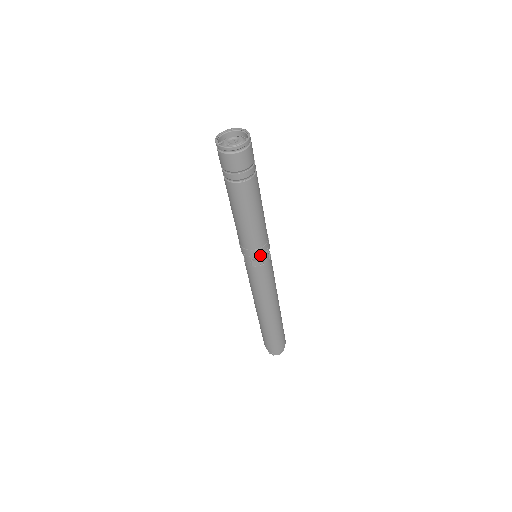
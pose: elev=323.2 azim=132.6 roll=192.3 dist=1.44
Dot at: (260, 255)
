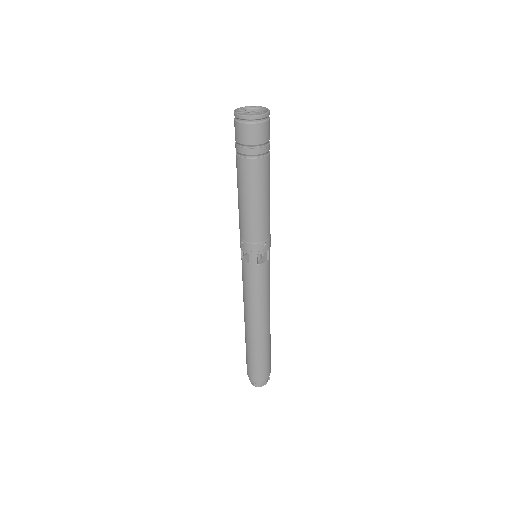
Dot at: (246, 250)
